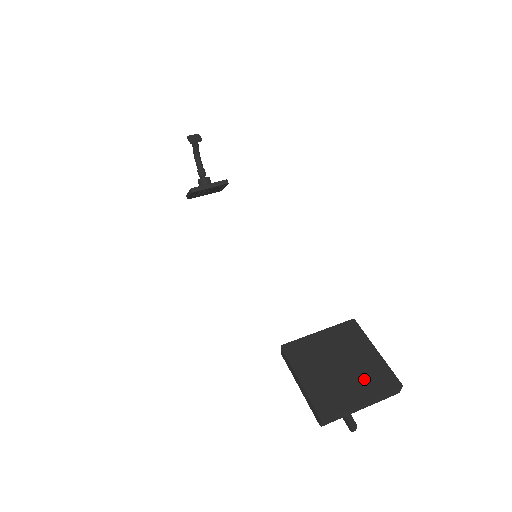
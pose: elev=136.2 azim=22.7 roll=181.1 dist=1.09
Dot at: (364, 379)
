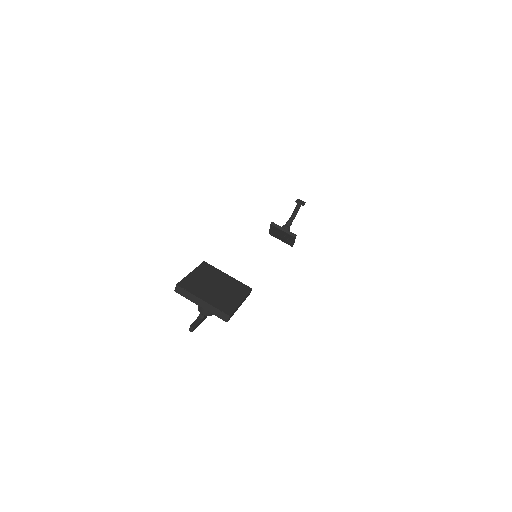
Dot at: (218, 298)
